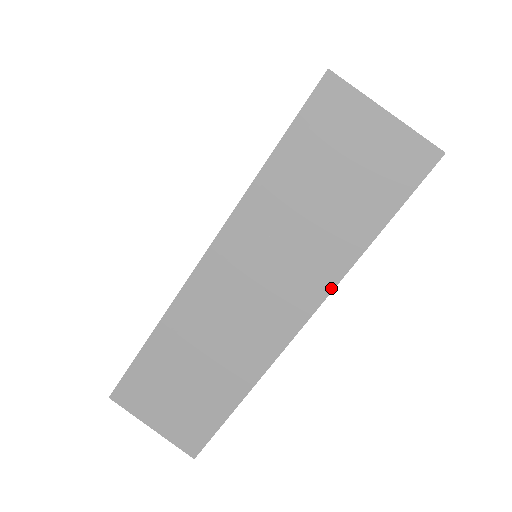
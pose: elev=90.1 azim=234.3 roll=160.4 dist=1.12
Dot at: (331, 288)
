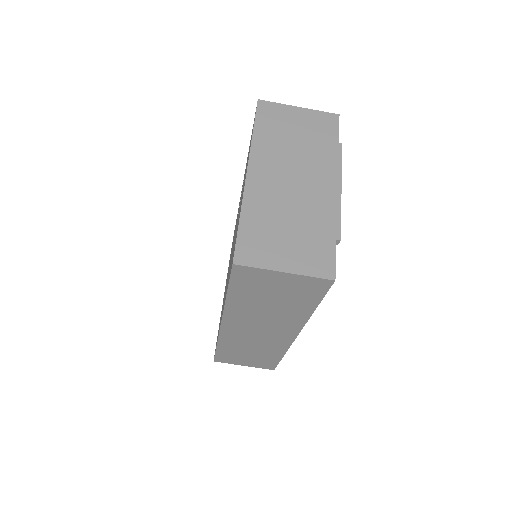
Dot at: (303, 325)
